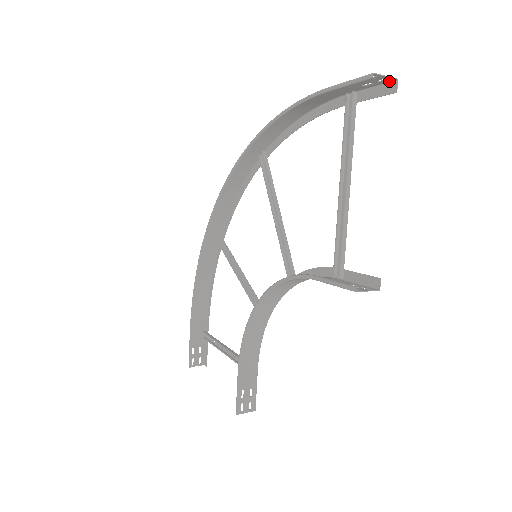
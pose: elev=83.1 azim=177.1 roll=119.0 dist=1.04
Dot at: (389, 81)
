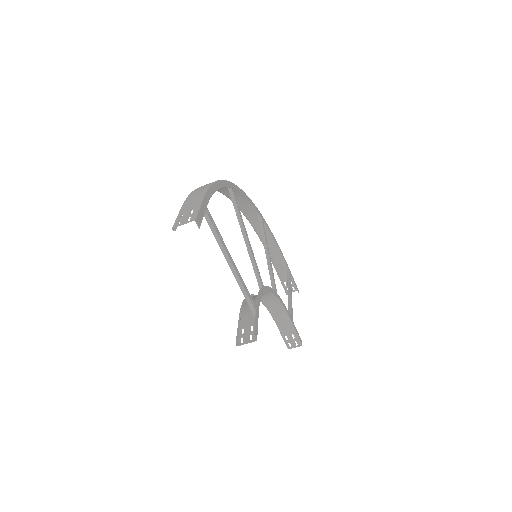
Dot at: (195, 217)
